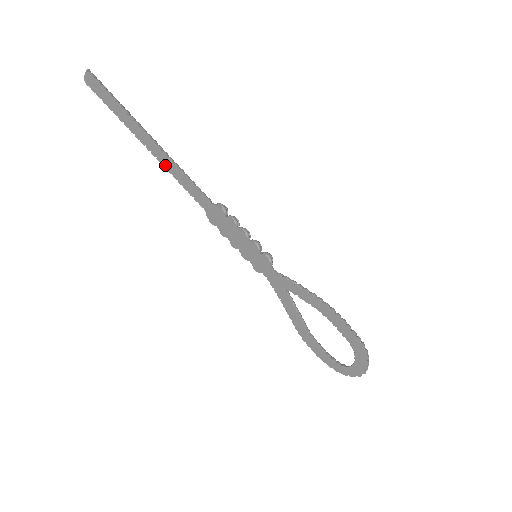
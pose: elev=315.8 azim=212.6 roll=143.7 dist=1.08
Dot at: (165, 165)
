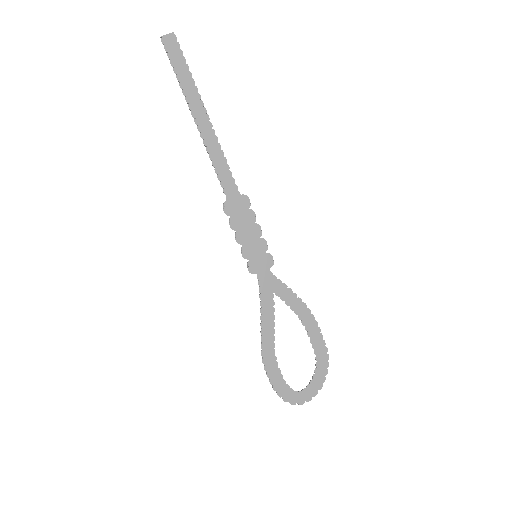
Dot at: (207, 142)
